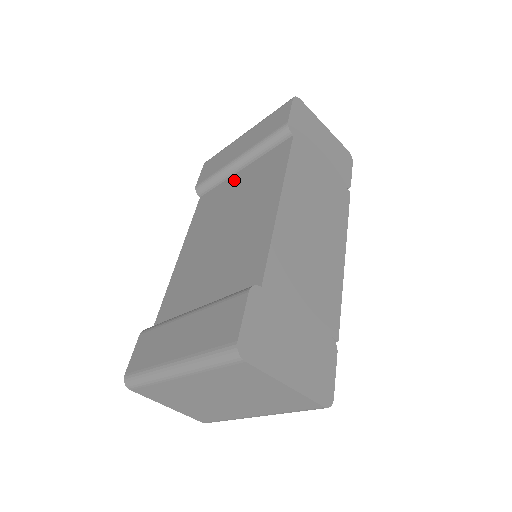
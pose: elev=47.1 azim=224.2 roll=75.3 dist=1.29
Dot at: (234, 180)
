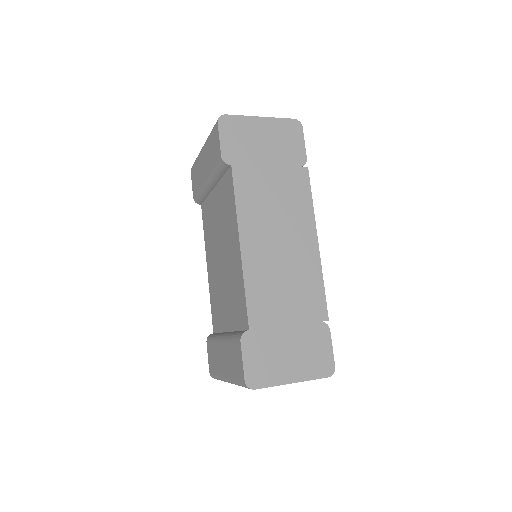
Dot at: (213, 199)
